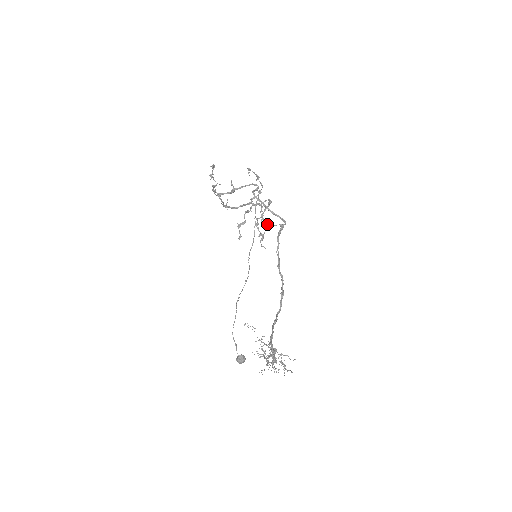
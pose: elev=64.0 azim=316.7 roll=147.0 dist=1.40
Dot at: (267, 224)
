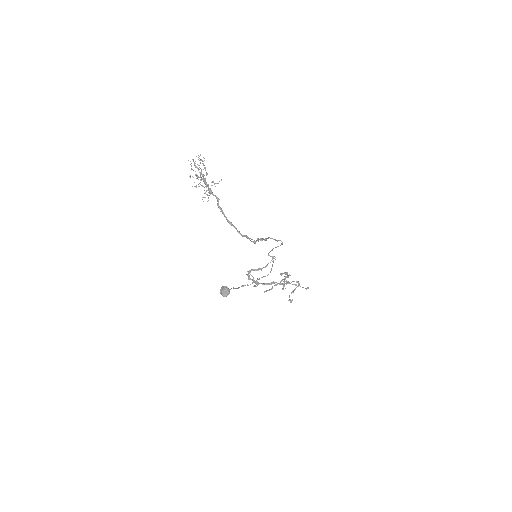
Dot at: occluded
